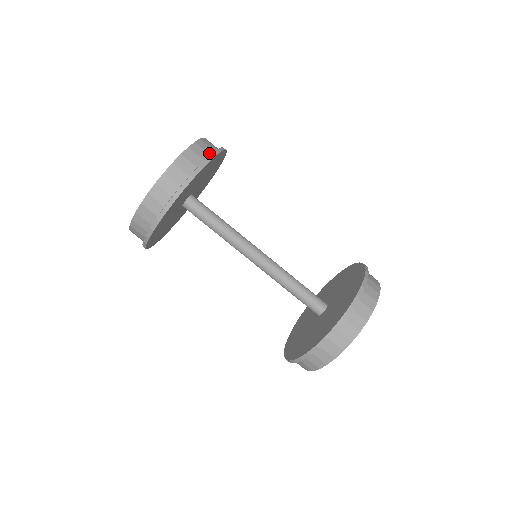
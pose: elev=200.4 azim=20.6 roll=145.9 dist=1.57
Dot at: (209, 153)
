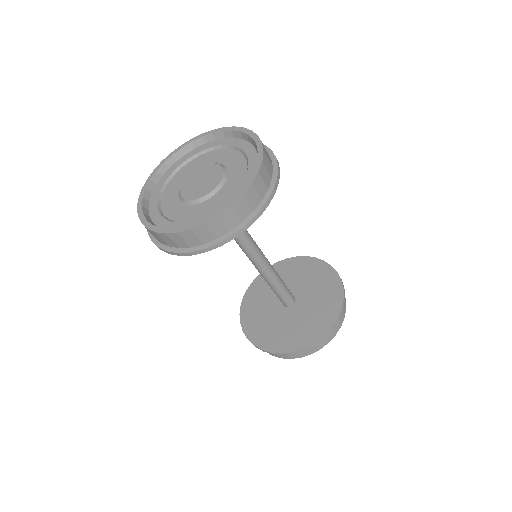
Dot at: occluded
